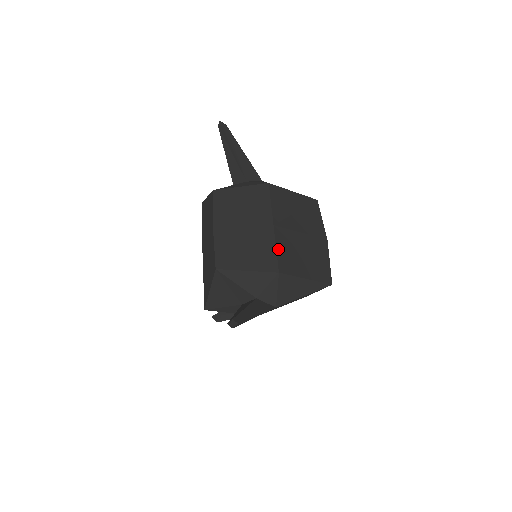
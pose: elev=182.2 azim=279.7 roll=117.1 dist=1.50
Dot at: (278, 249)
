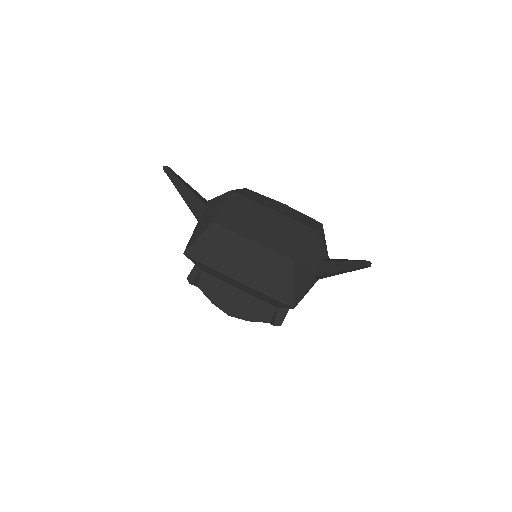
Dot at: (296, 220)
